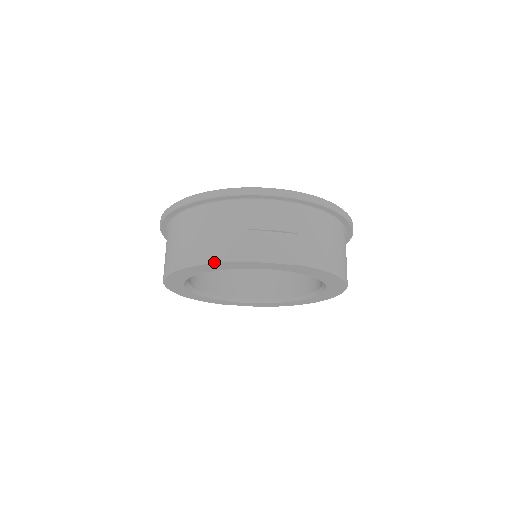
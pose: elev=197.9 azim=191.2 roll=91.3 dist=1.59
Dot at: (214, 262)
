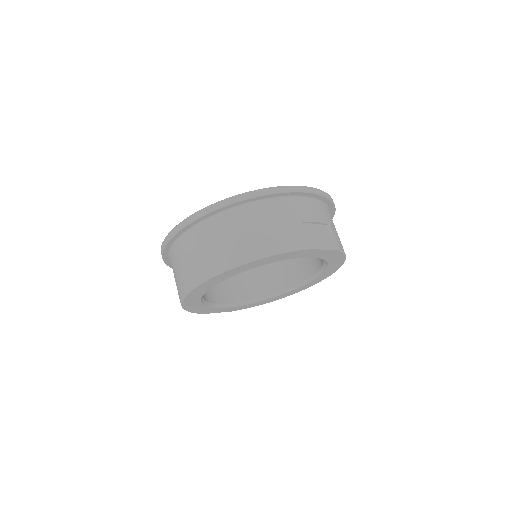
Dot at: (279, 253)
